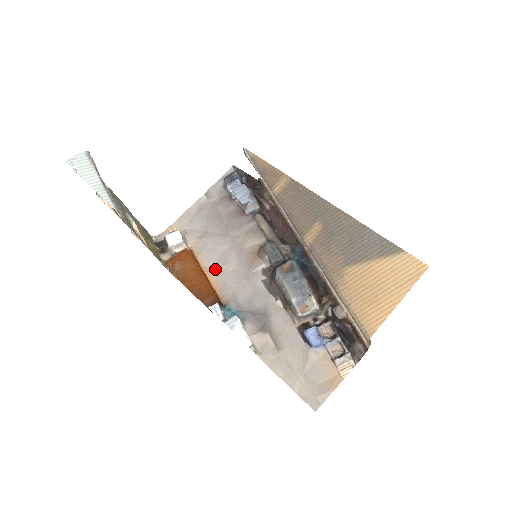
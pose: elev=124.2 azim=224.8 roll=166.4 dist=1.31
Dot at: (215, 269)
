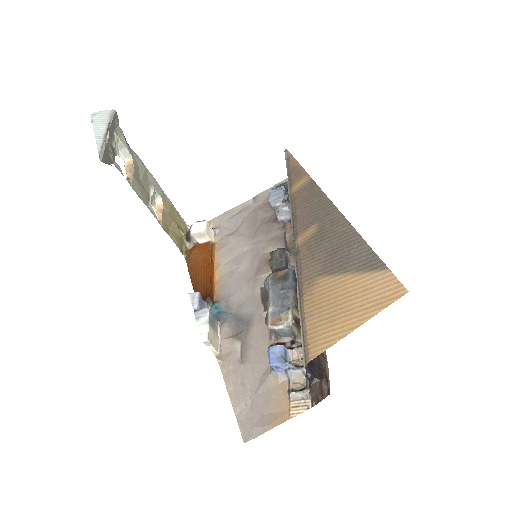
Dot at: (226, 267)
